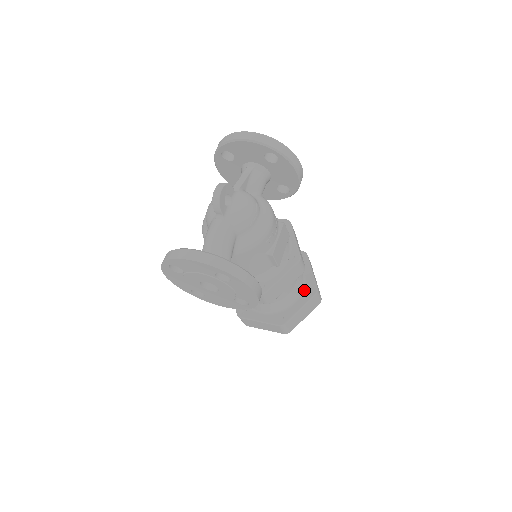
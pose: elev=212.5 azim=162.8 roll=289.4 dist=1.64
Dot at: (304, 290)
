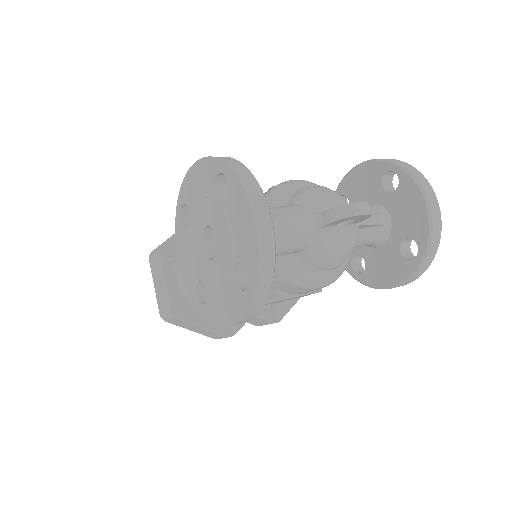
Dot at: occluded
